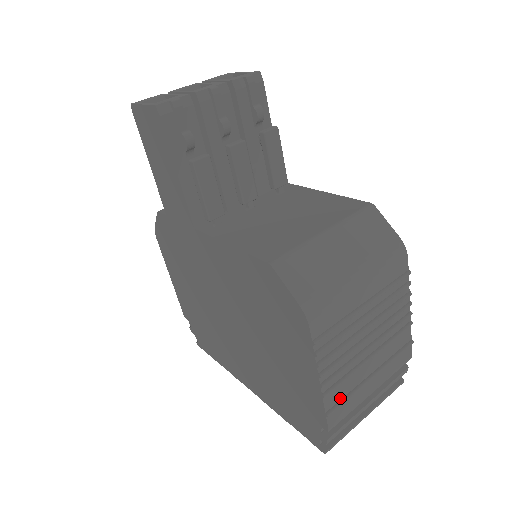
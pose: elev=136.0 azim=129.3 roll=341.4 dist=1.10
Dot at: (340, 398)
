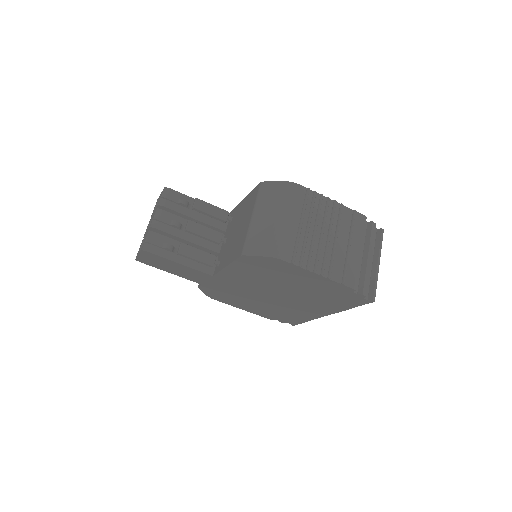
Dot at: (342, 271)
